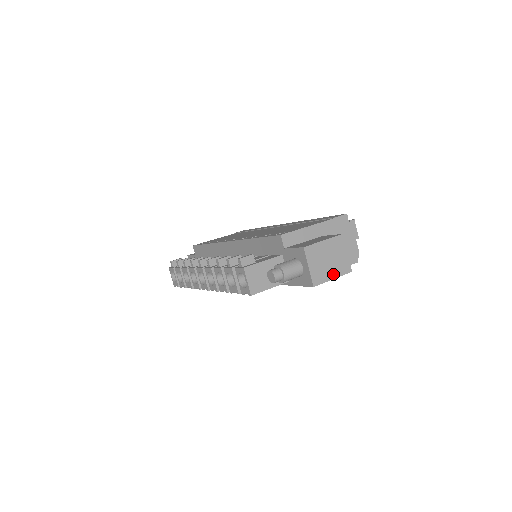
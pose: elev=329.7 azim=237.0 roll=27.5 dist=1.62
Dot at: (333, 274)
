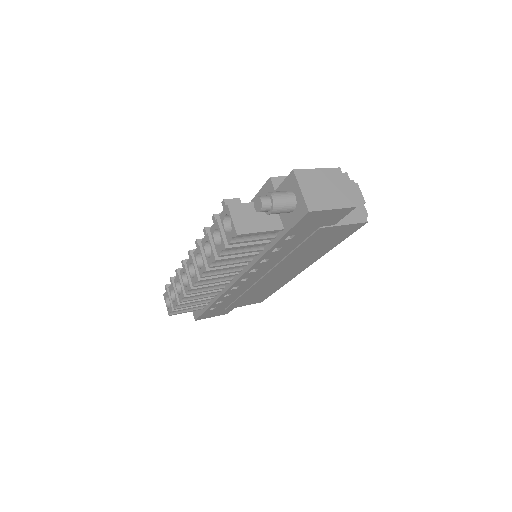
Dot at: (333, 204)
